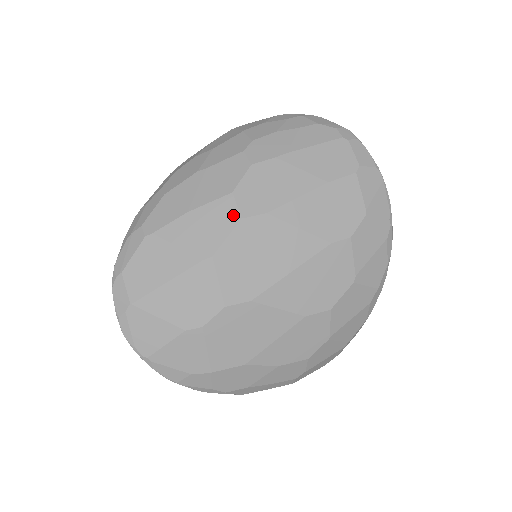
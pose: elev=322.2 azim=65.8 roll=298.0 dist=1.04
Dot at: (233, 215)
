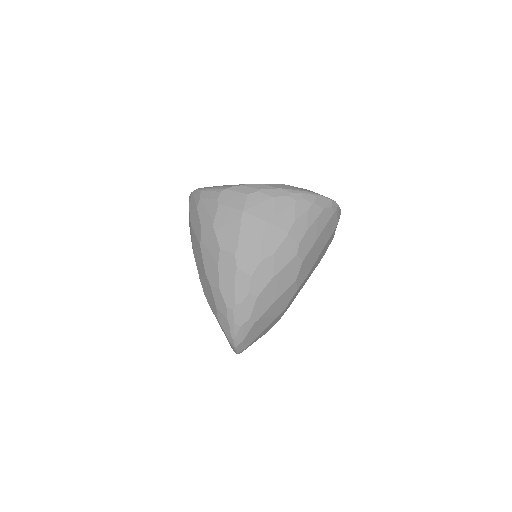
Dot at: (295, 290)
